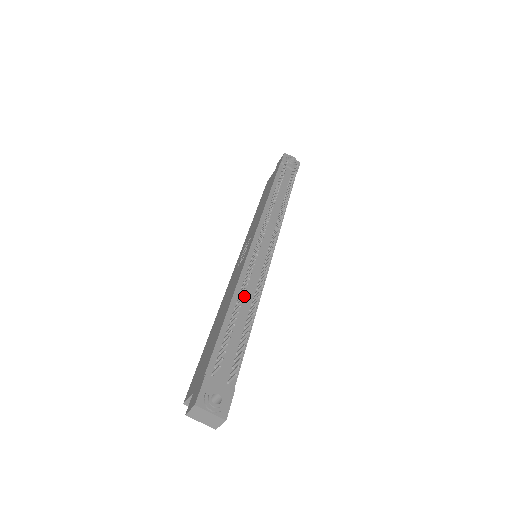
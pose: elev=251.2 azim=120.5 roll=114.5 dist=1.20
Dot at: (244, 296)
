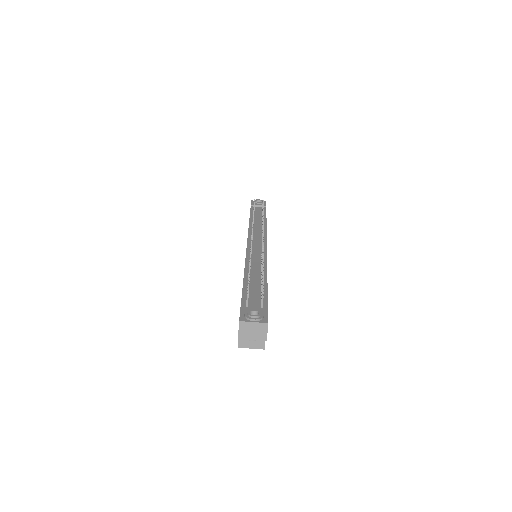
Dot at: (253, 269)
